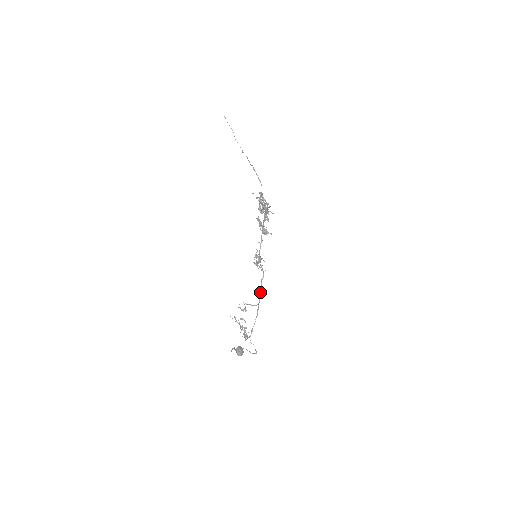
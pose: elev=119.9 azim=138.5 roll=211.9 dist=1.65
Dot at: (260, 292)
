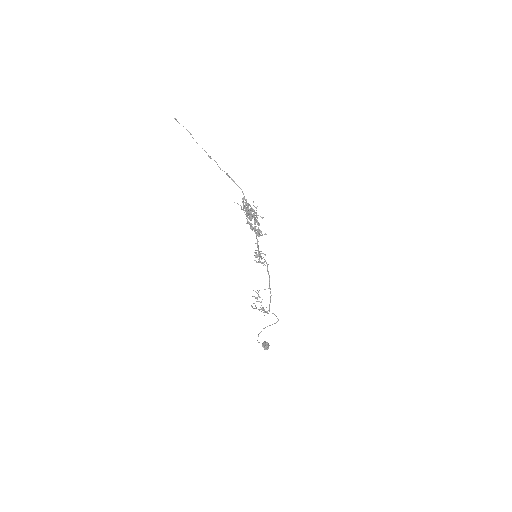
Dot at: occluded
